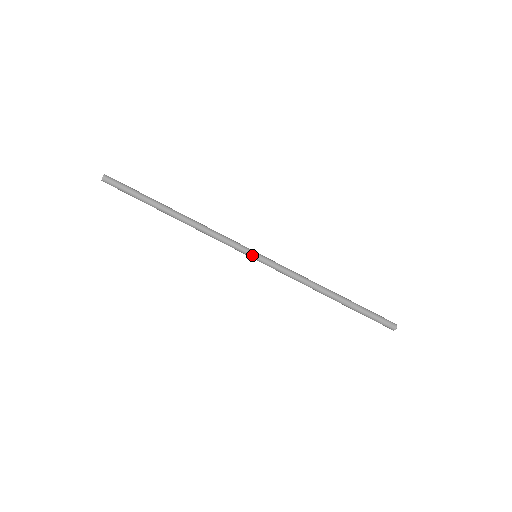
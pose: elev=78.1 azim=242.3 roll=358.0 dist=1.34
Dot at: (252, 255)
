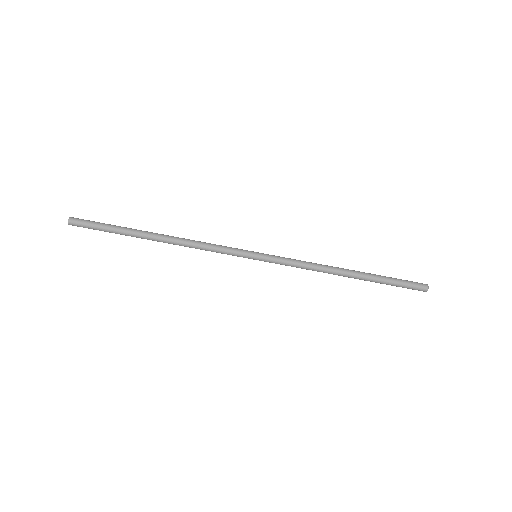
Dot at: (252, 254)
